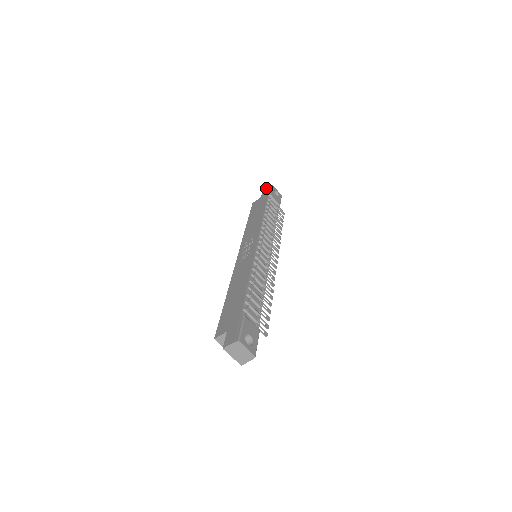
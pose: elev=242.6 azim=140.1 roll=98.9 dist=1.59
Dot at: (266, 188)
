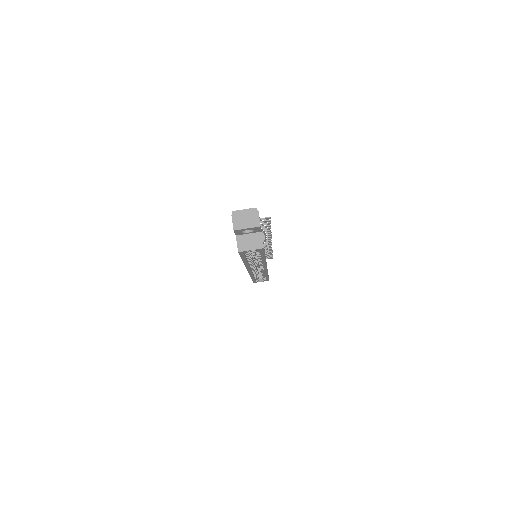
Dot at: occluded
